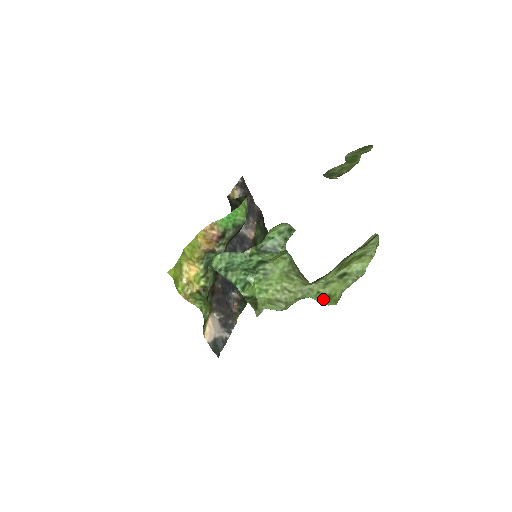
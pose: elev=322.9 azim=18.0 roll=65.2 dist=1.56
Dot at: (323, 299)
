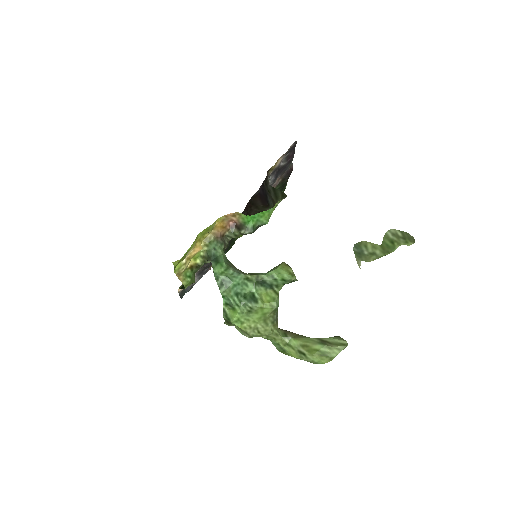
Dot at: (279, 348)
